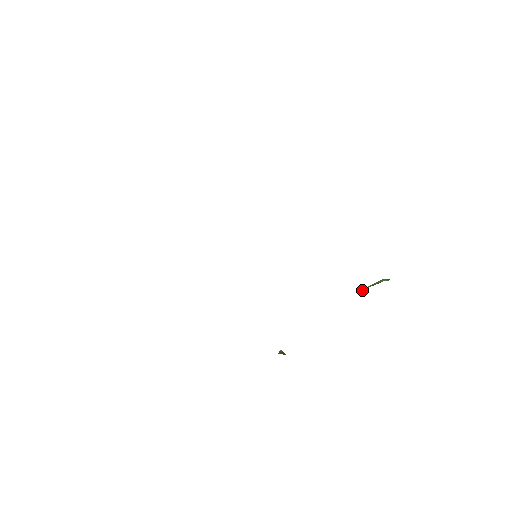
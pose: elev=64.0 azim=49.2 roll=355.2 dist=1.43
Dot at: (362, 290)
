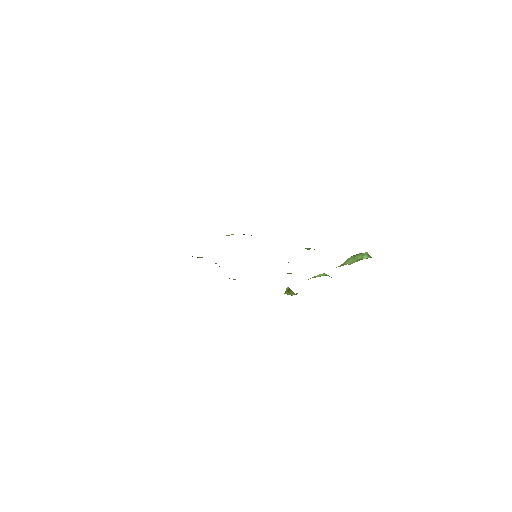
Dot at: (346, 261)
